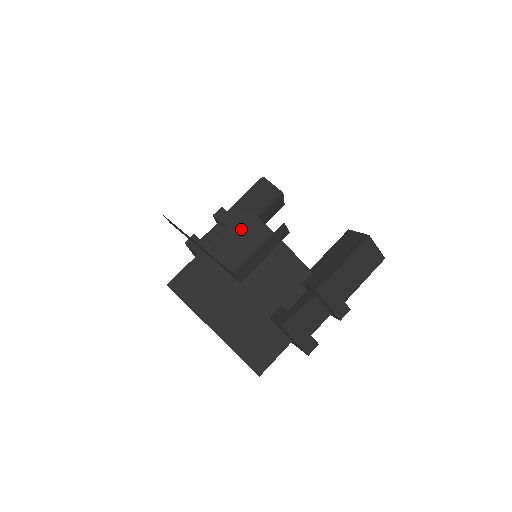
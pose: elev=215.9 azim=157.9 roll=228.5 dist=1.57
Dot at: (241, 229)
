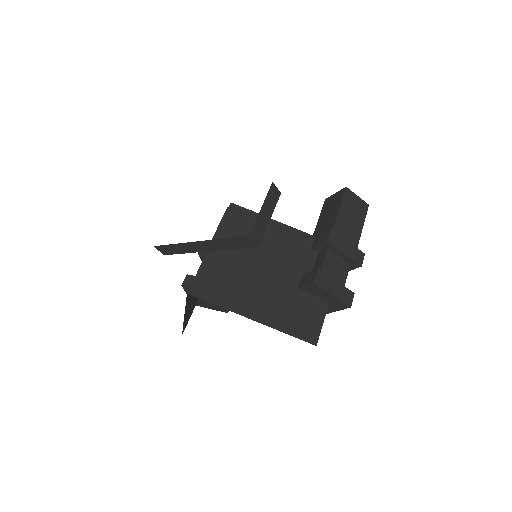
Dot at: (234, 223)
